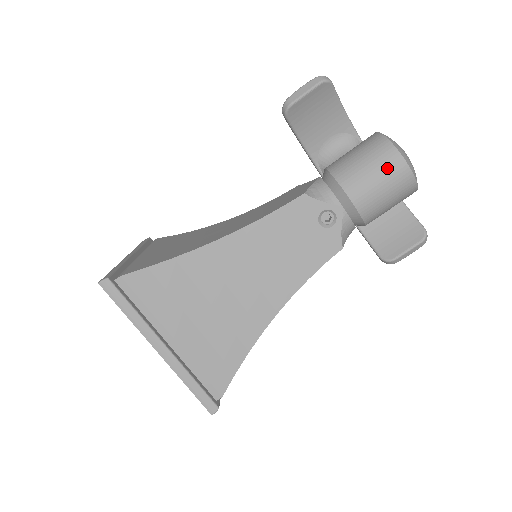
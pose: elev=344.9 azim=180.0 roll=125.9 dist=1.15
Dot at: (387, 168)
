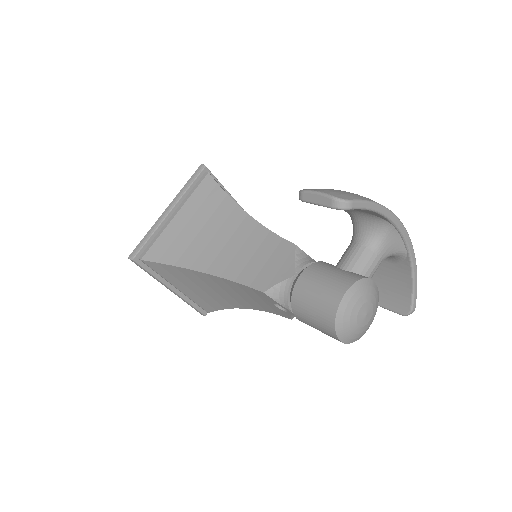
Dot at: (324, 330)
